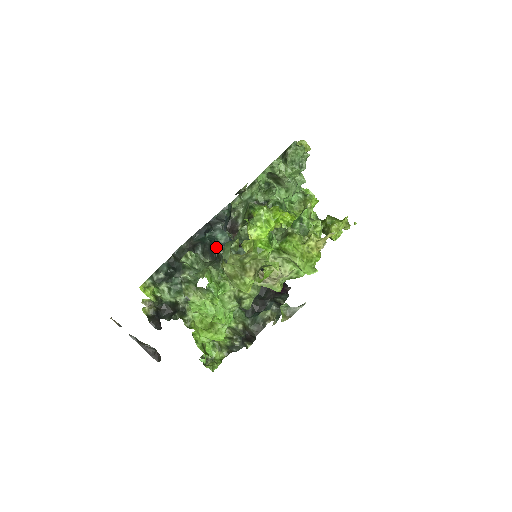
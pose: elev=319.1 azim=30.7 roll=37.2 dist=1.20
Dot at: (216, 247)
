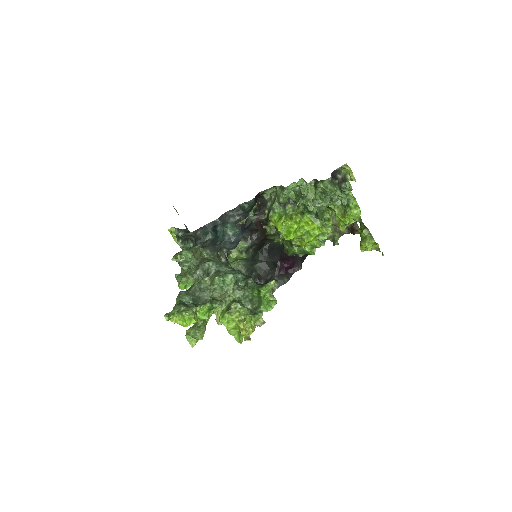
Dot at: (221, 239)
